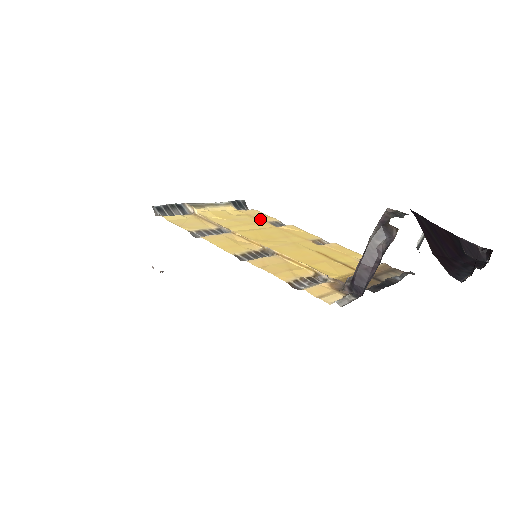
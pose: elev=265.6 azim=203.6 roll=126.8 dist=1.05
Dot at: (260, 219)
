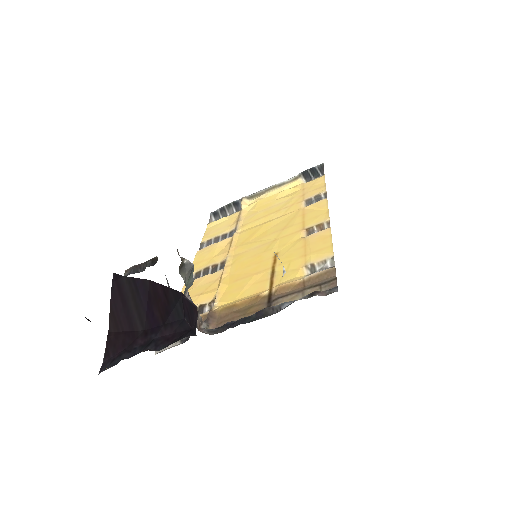
Dot at: (303, 196)
